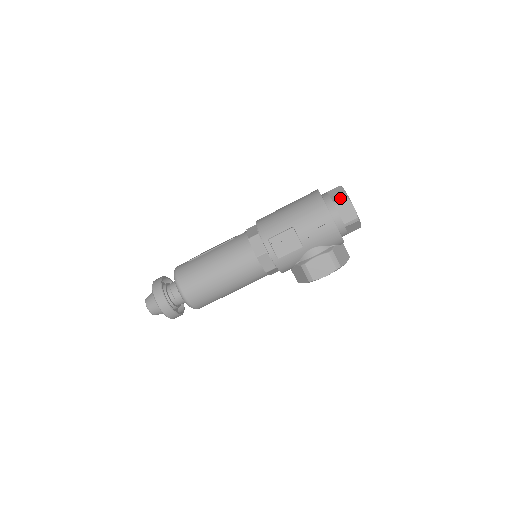
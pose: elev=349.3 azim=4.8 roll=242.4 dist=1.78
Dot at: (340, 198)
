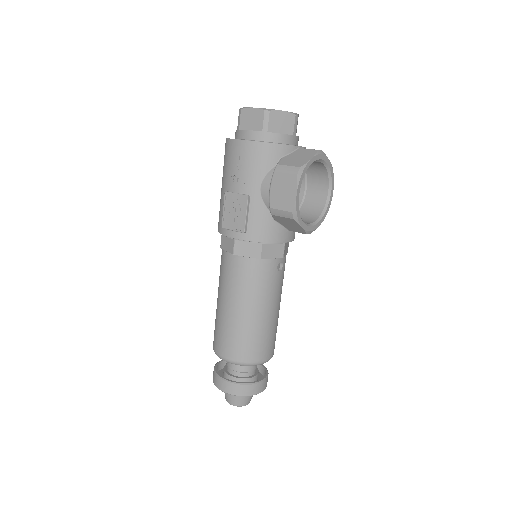
Dot at: (238, 119)
